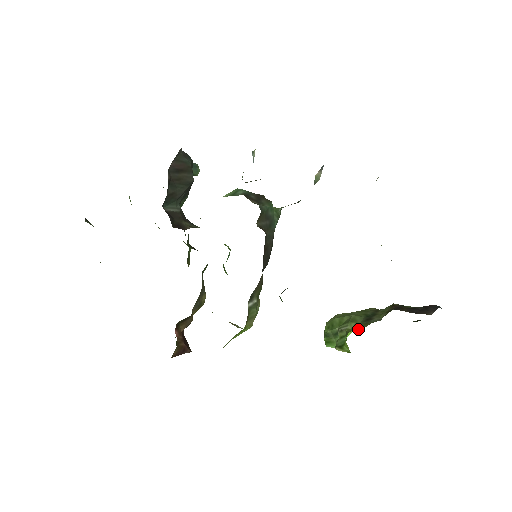
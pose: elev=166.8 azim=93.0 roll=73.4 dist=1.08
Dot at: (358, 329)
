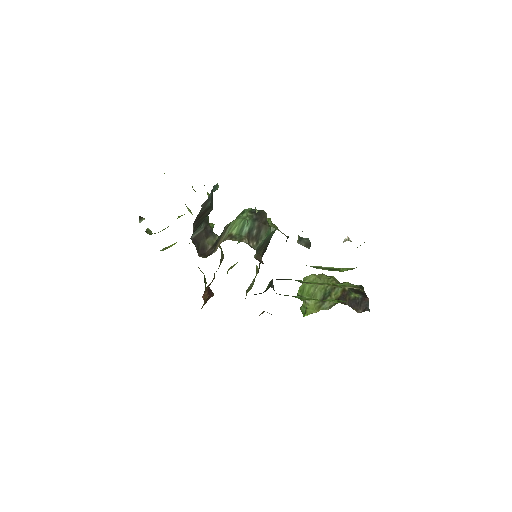
Dot at: (312, 313)
